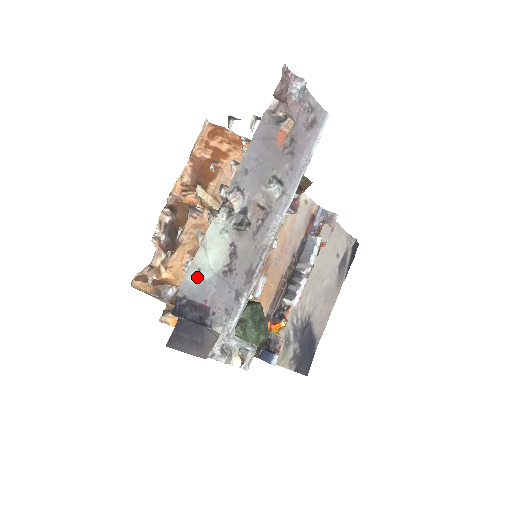
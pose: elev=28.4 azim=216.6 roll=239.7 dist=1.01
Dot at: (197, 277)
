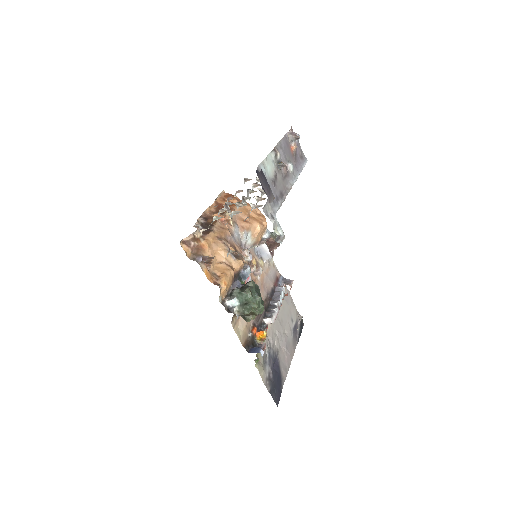
Dot at: (264, 170)
